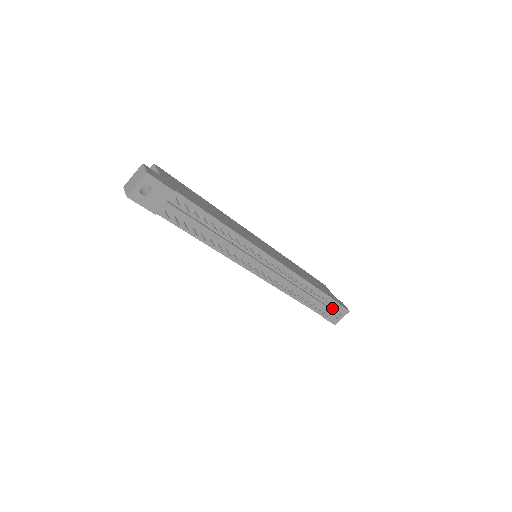
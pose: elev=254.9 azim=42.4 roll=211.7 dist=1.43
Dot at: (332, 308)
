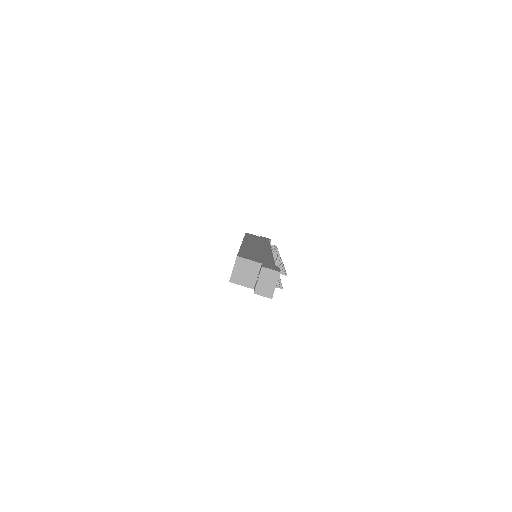
Dot at: occluded
